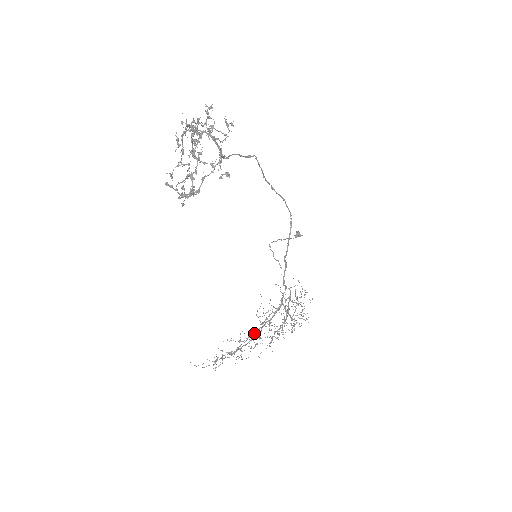
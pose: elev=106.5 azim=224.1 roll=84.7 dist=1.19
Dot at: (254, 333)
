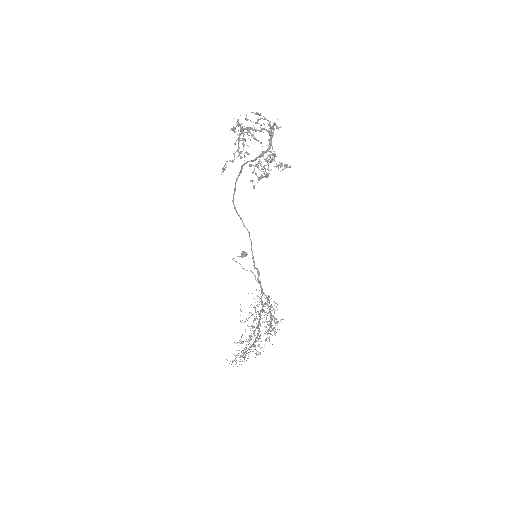
Dot at: (253, 333)
